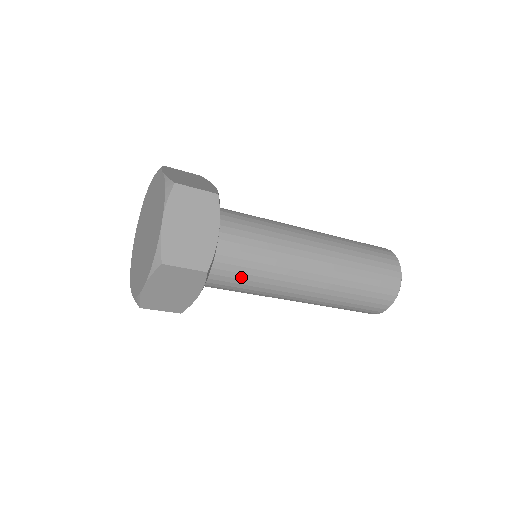
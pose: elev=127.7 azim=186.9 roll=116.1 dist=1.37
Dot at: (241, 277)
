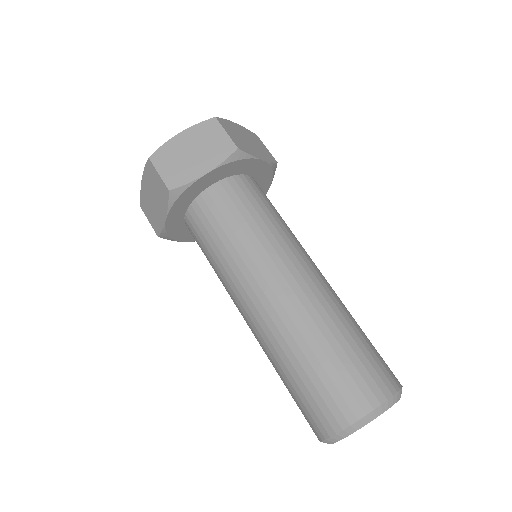
Dot at: (210, 241)
